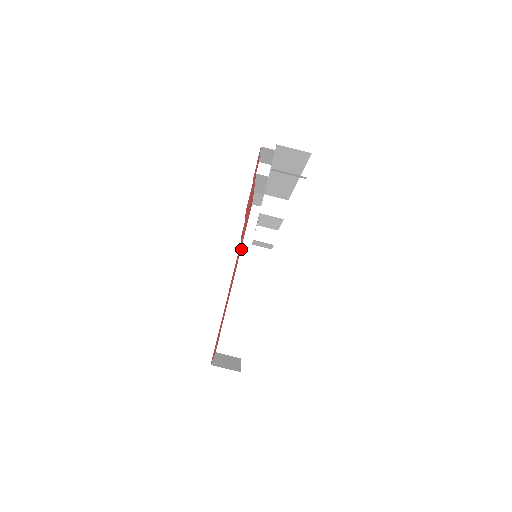
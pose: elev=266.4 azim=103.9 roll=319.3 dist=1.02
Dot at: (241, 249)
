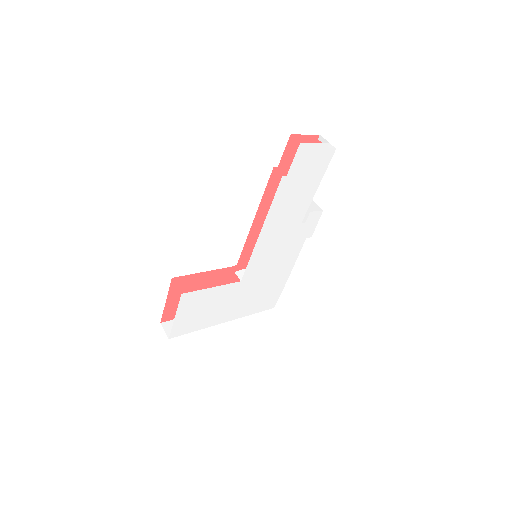
Dot at: occluded
